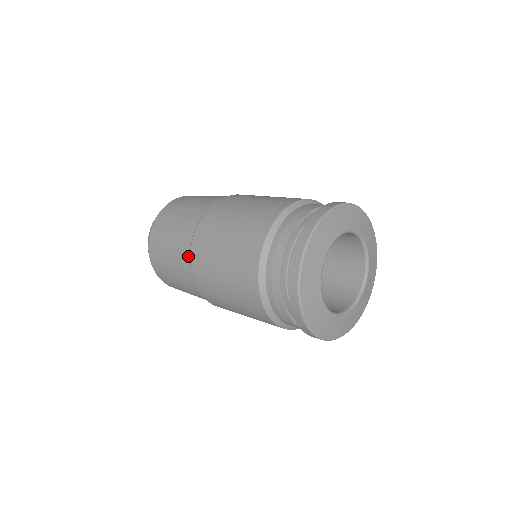
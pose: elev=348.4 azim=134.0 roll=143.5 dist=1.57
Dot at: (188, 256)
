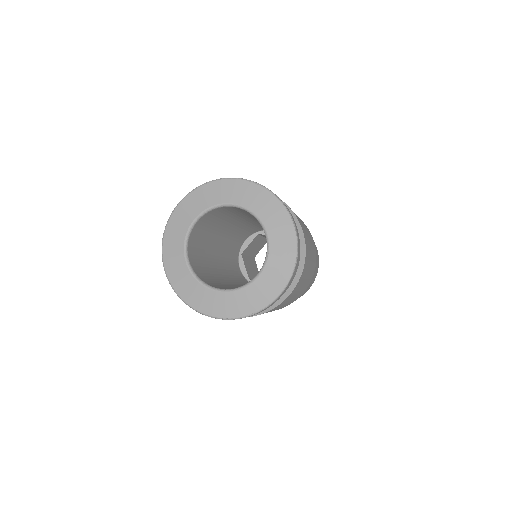
Dot at: occluded
